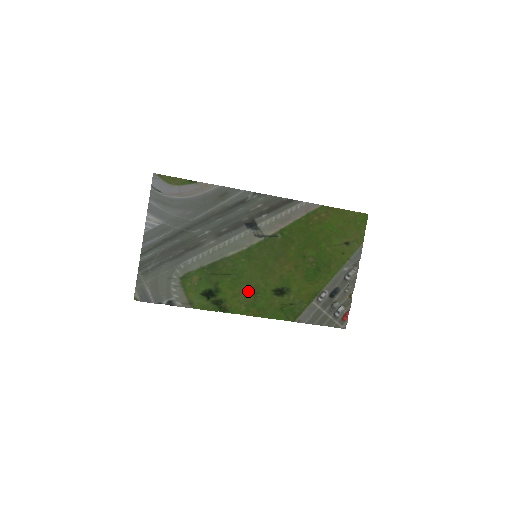
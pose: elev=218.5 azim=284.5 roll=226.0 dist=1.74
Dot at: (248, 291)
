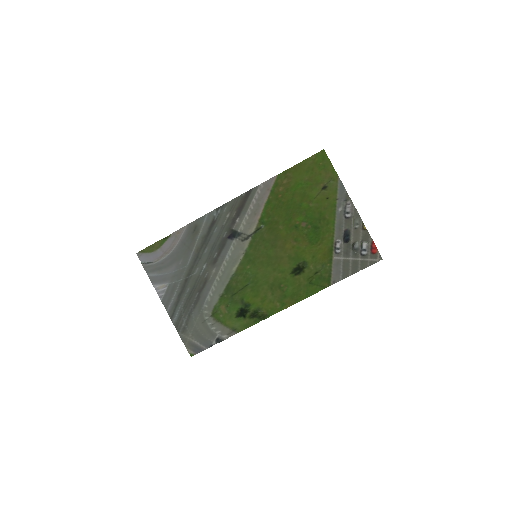
Dot at: (271, 288)
